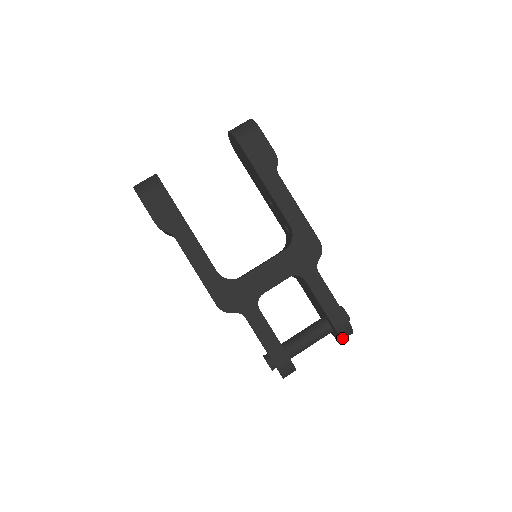
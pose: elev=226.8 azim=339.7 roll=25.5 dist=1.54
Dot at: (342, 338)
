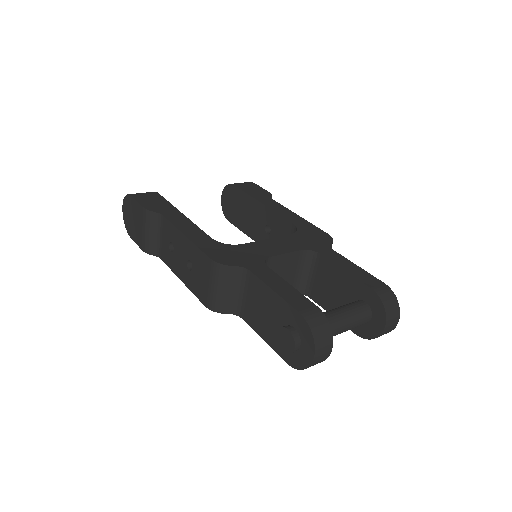
Dot at: (387, 310)
